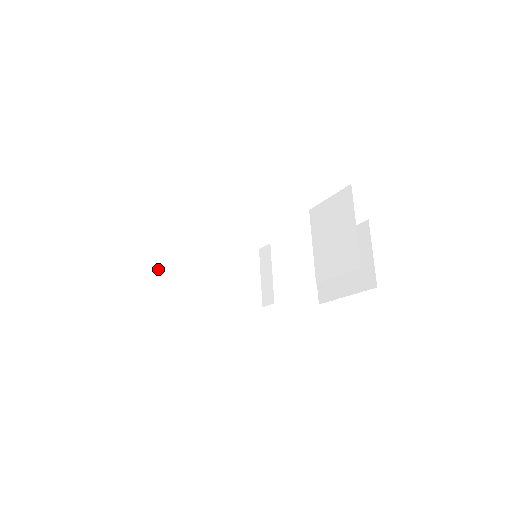
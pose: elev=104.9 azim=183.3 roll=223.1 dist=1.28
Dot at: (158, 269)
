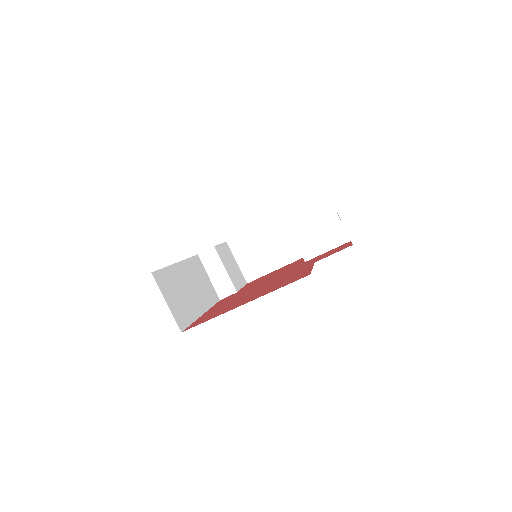
Dot at: (174, 295)
